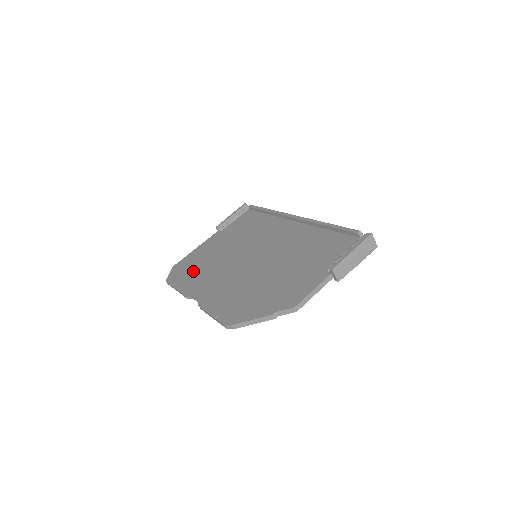
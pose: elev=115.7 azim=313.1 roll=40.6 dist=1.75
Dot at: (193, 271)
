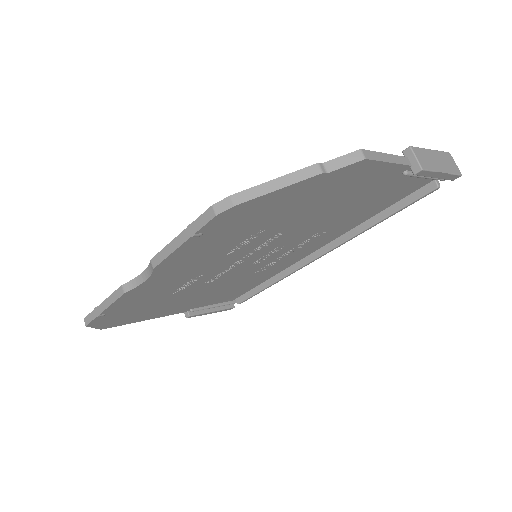
Dot at: occluded
